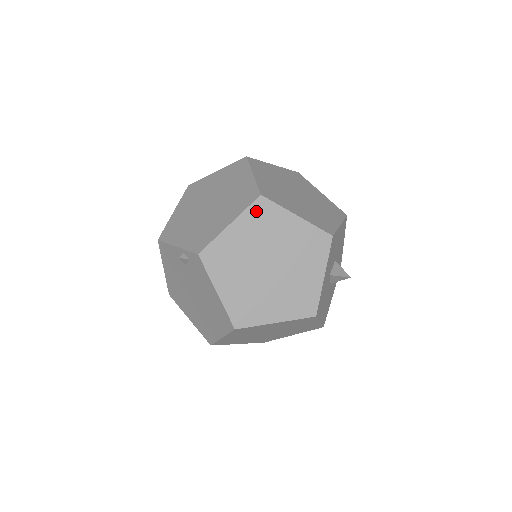
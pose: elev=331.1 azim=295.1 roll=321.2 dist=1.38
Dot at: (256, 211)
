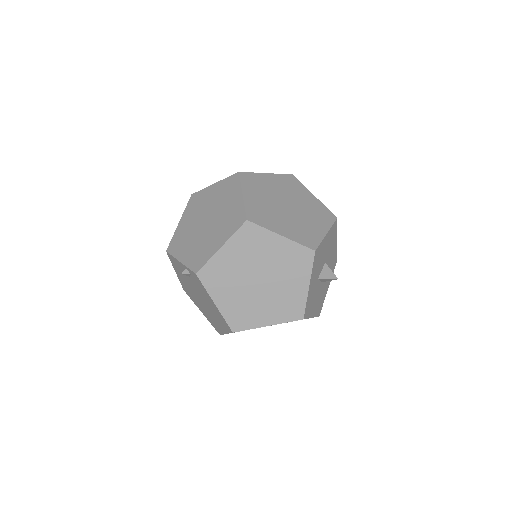
Dot at: (244, 234)
